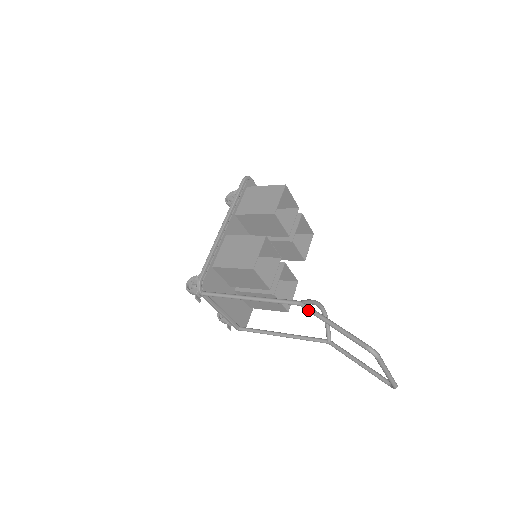
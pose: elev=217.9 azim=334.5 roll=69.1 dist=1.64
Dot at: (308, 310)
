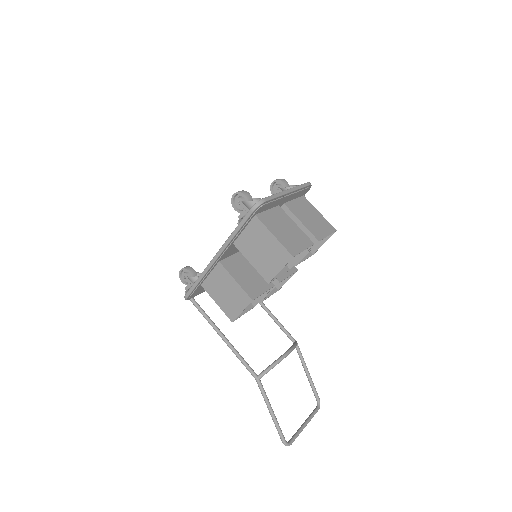
Dot at: (260, 390)
